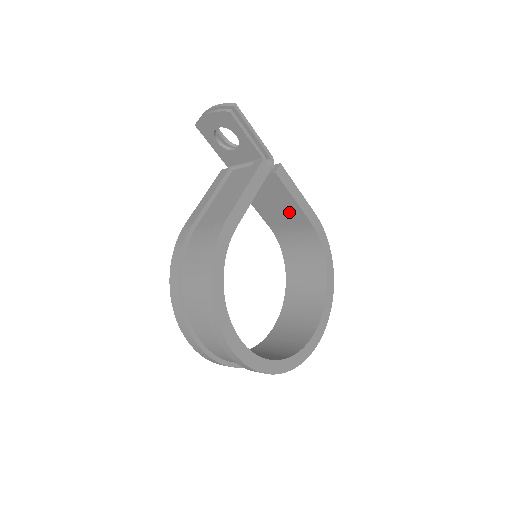
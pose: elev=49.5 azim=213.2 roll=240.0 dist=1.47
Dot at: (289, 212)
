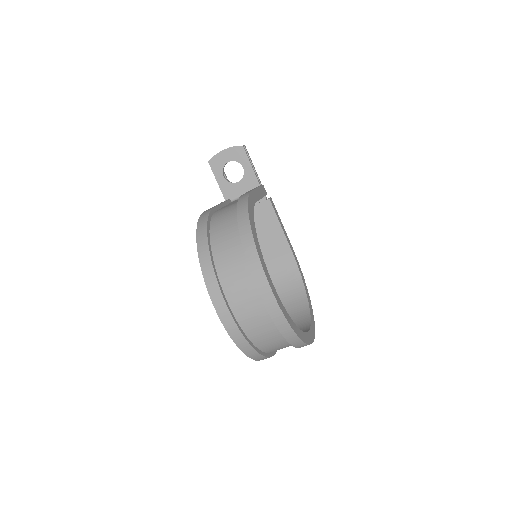
Dot at: (273, 242)
